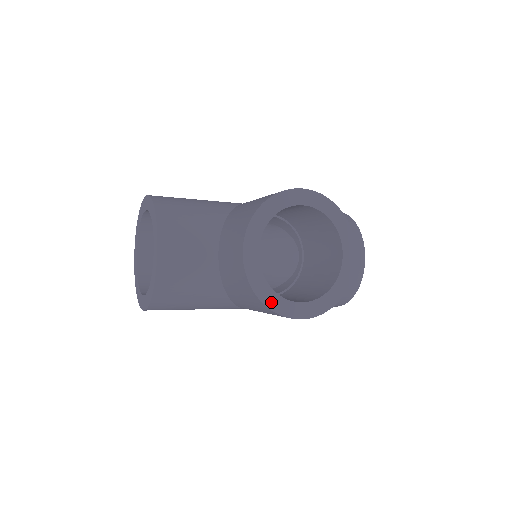
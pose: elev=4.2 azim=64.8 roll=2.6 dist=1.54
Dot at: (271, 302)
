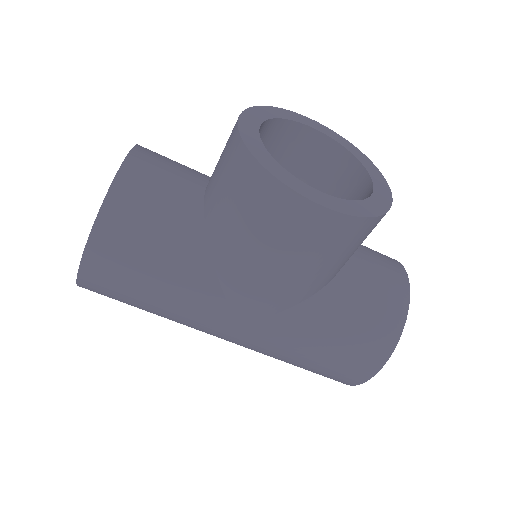
Dot at: (273, 169)
